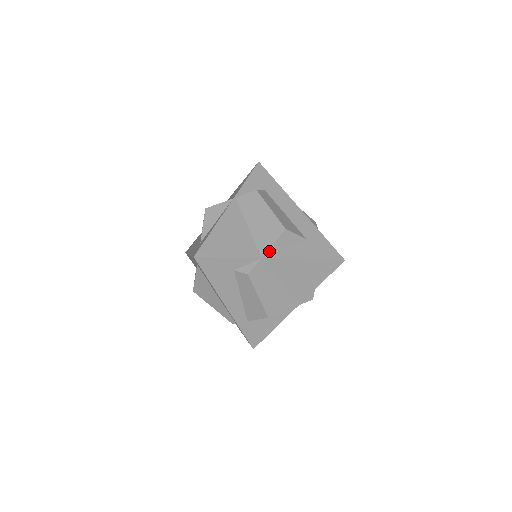
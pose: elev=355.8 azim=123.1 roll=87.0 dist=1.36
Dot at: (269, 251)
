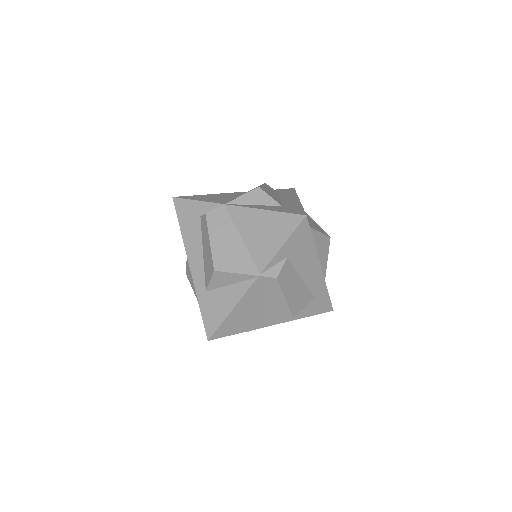
Dot at: (235, 201)
